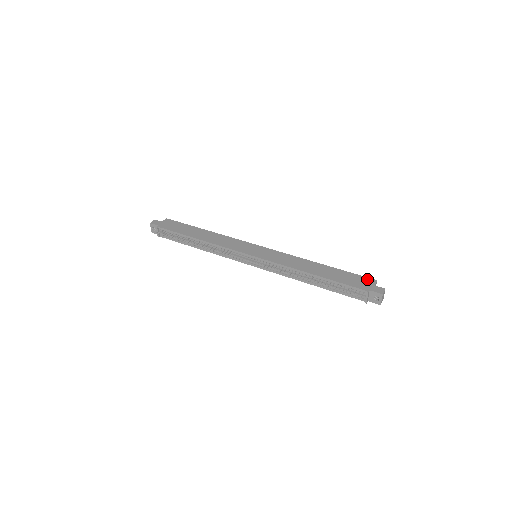
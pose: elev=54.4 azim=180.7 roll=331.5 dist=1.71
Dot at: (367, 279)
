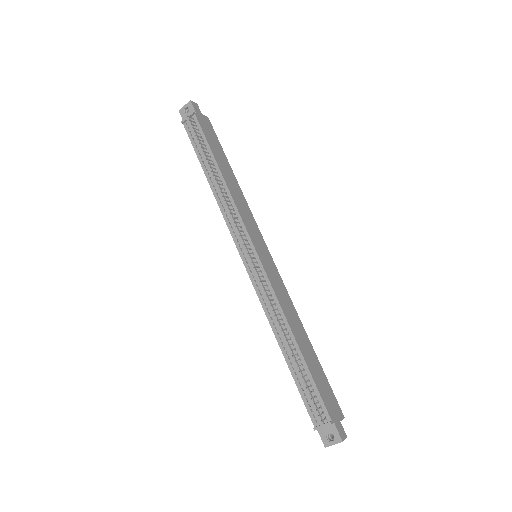
Dot at: (338, 406)
